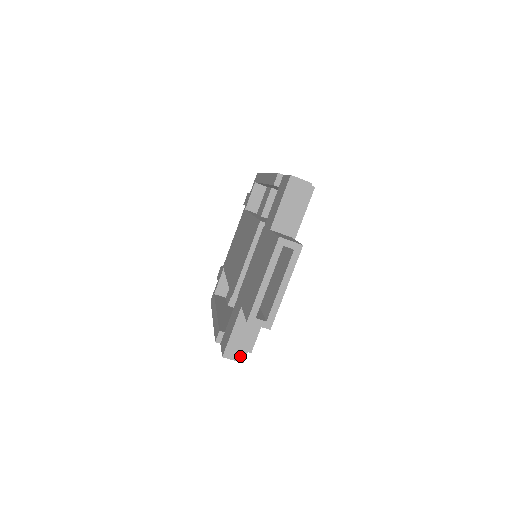
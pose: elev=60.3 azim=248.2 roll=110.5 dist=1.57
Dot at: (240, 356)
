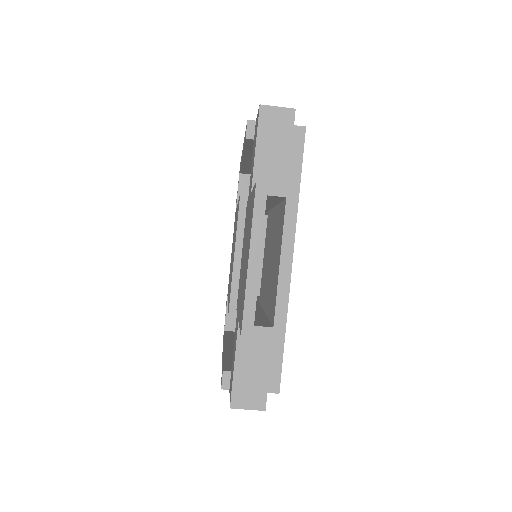
Dot at: (257, 400)
